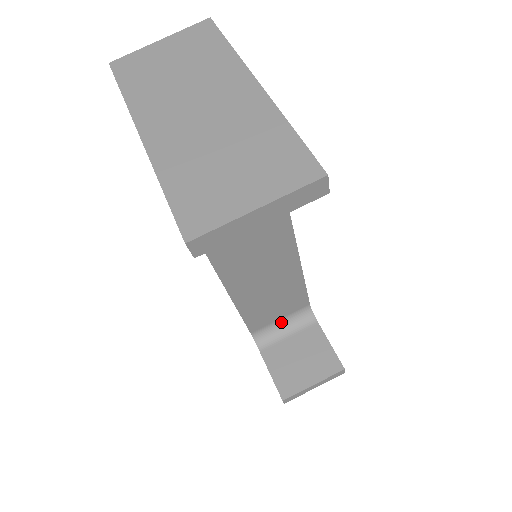
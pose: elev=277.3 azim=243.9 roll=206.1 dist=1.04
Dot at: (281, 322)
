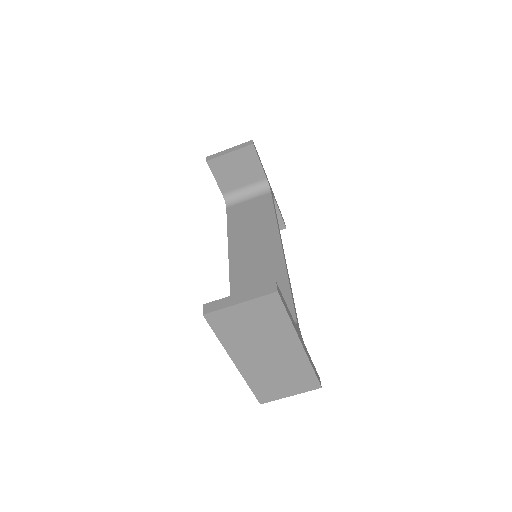
Dot at: occluded
